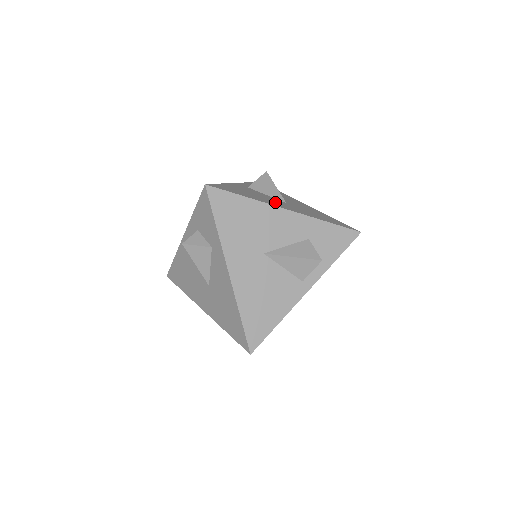
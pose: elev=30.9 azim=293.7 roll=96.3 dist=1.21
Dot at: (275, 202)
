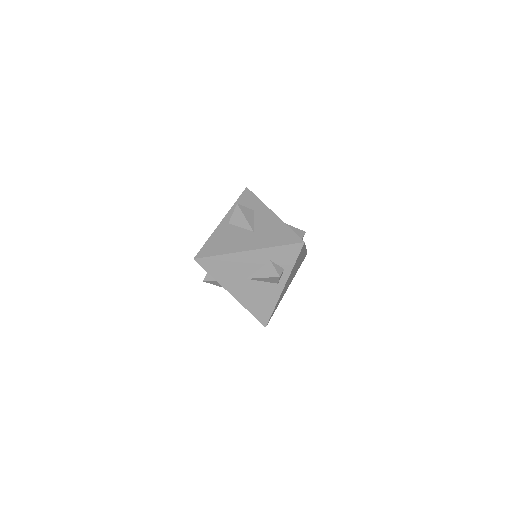
Dot at: (242, 241)
